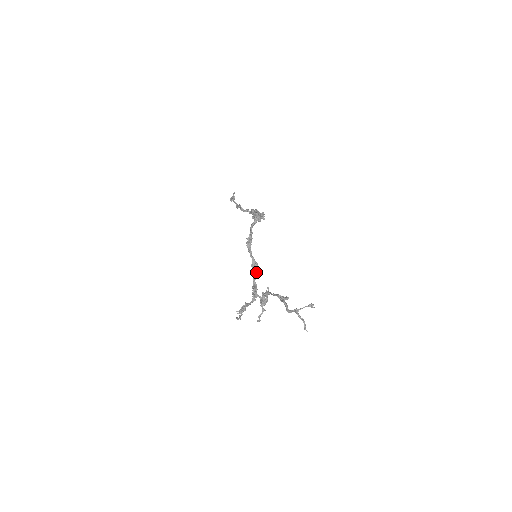
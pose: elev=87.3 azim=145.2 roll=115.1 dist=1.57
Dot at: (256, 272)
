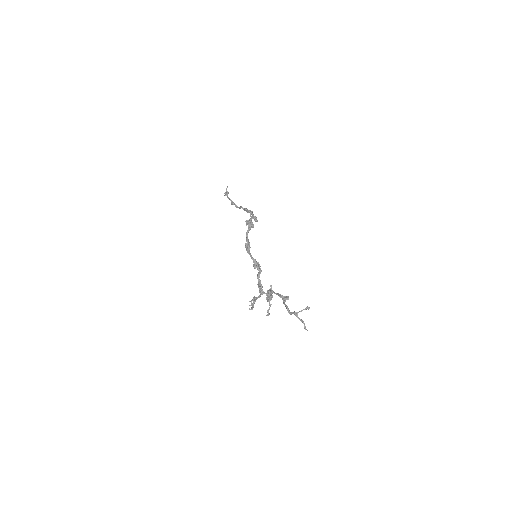
Dot at: (259, 271)
